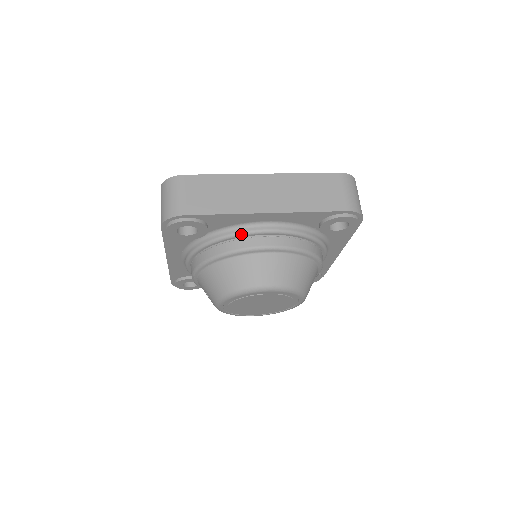
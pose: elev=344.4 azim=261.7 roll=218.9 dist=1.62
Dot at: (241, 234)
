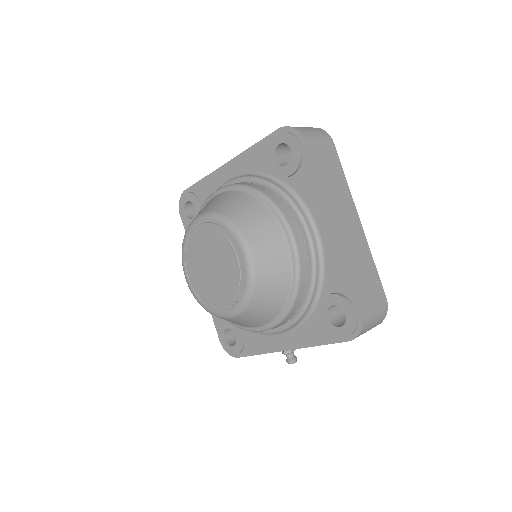
Dot at: occluded
